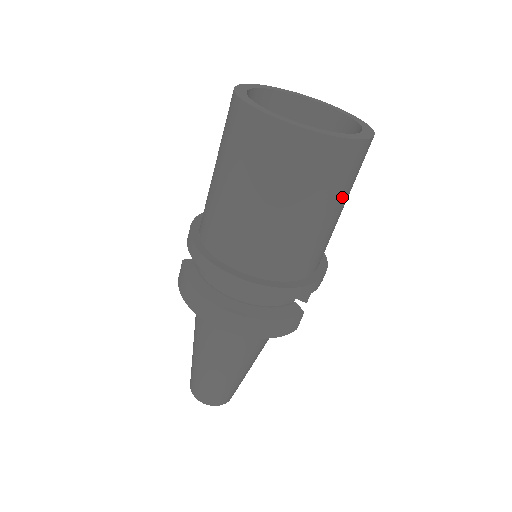
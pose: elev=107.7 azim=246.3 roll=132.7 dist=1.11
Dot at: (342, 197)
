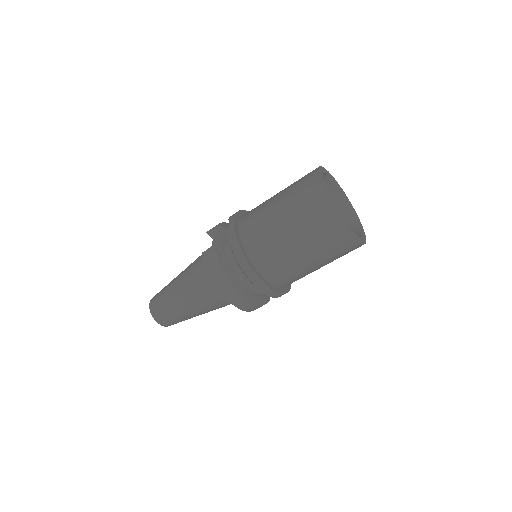
Dot at: occluded
